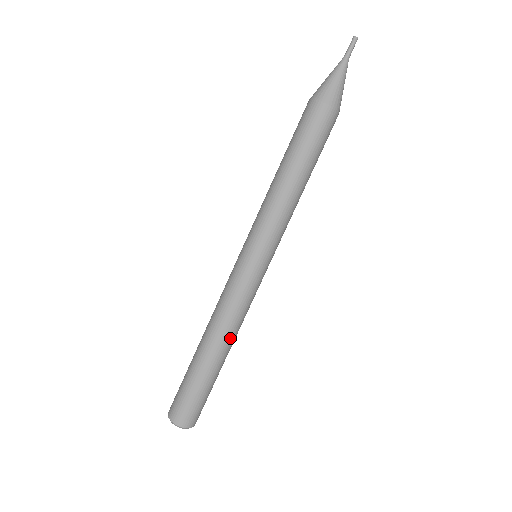
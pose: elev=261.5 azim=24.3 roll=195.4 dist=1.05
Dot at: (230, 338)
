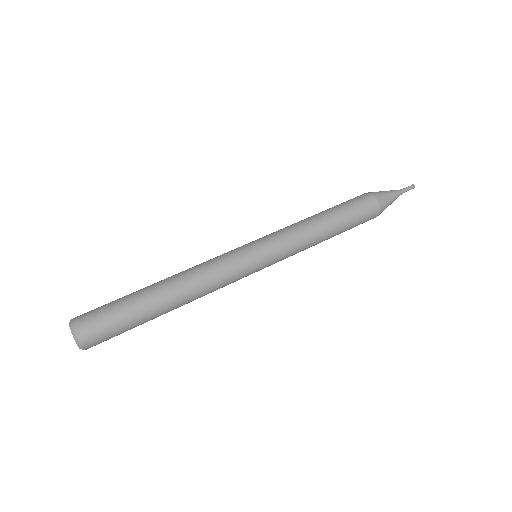
Dot at: (189, 296)
